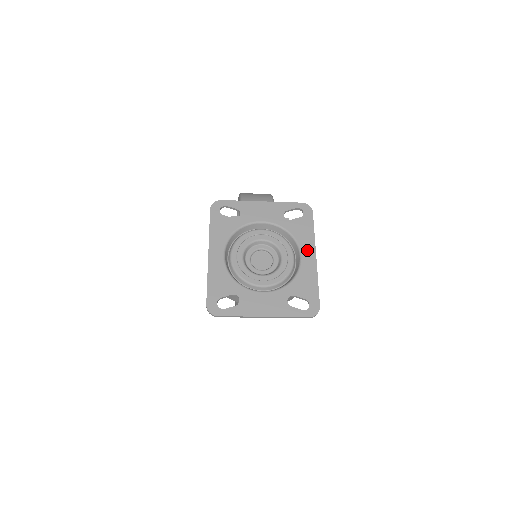
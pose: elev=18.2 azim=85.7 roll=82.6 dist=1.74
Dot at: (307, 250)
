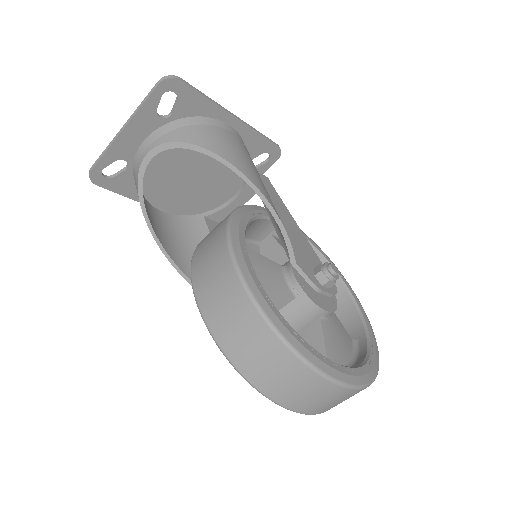
Dot at: (233, 127)
